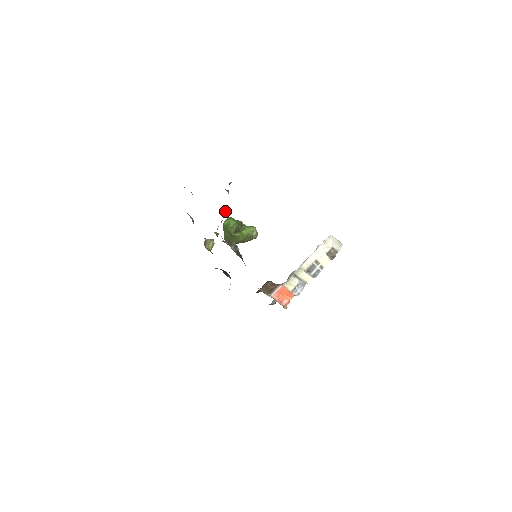
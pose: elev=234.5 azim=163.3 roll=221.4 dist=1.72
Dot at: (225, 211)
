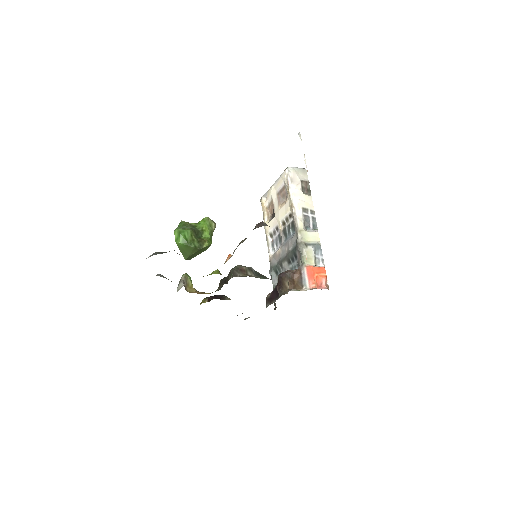
Dot at: occluded
